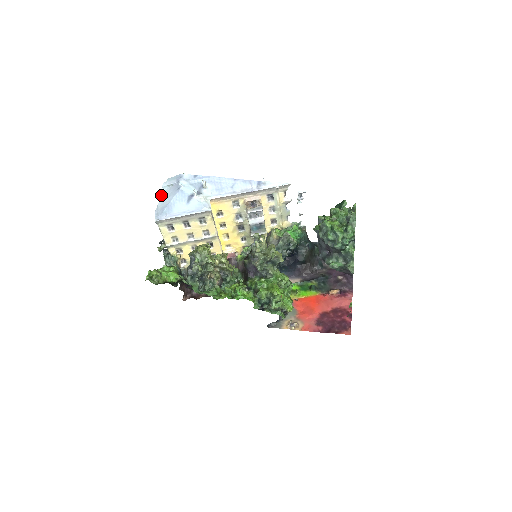
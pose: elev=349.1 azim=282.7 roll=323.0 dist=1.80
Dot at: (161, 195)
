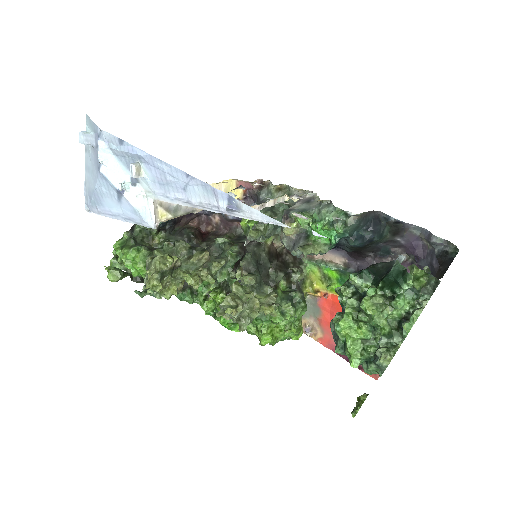
Dot at: occluded
